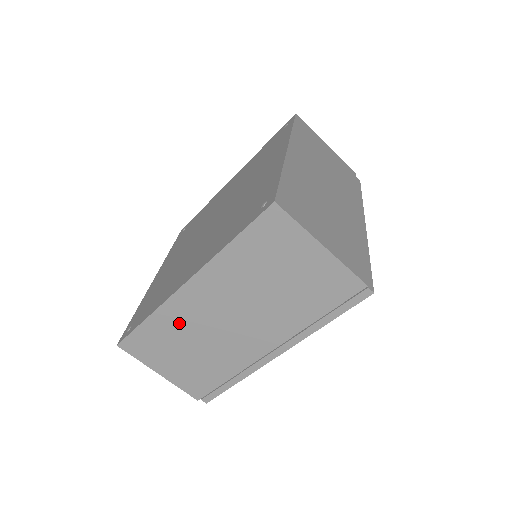
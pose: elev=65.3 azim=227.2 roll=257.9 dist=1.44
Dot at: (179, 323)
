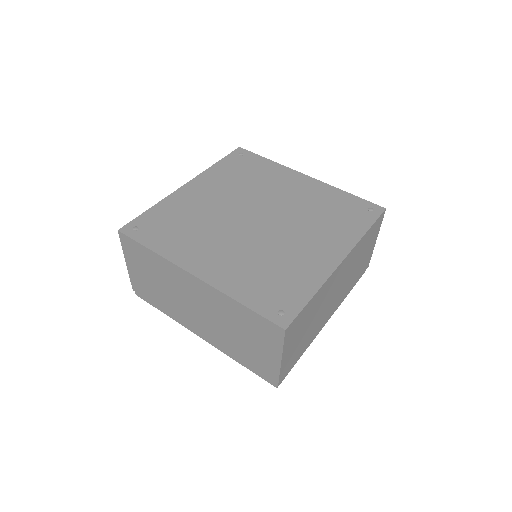
Dot at: (167, 274)
